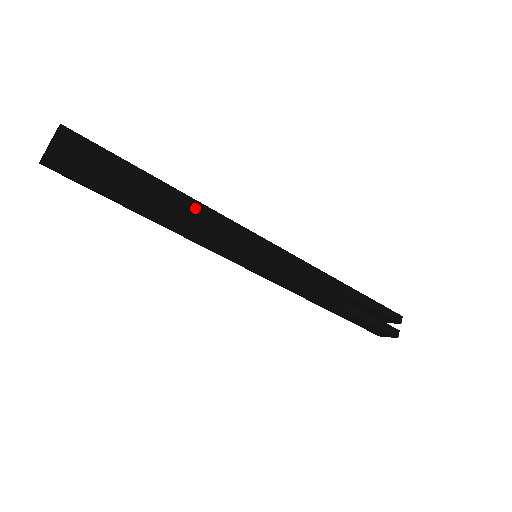
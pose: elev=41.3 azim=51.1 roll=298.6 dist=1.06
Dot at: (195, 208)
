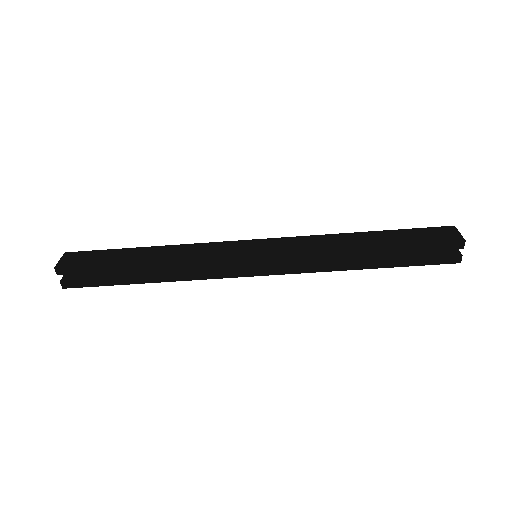
Dot at: (174, 266)
